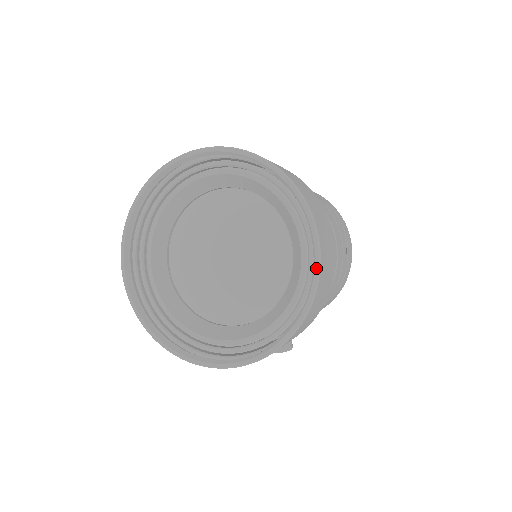
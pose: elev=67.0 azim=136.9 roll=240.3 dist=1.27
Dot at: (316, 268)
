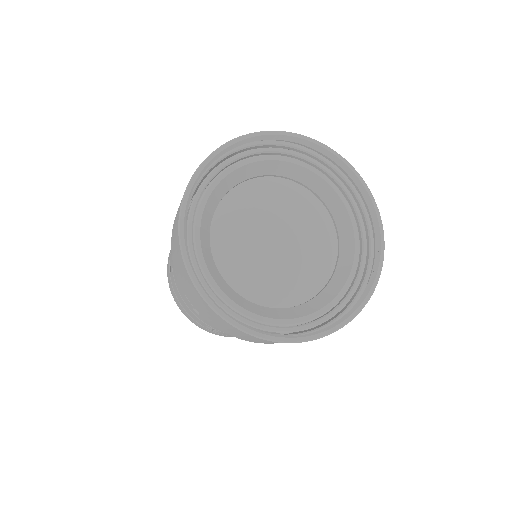
Dot at: (336, 154)
